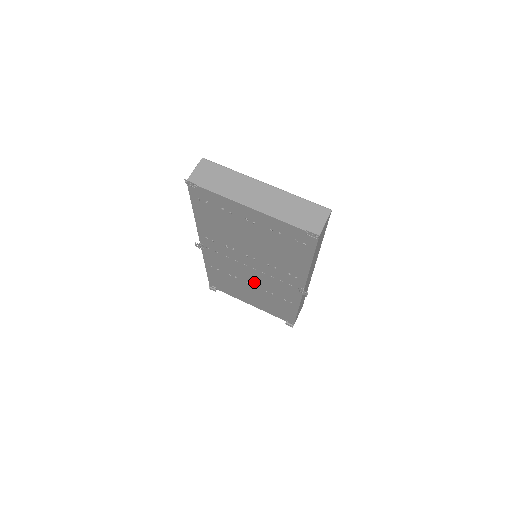
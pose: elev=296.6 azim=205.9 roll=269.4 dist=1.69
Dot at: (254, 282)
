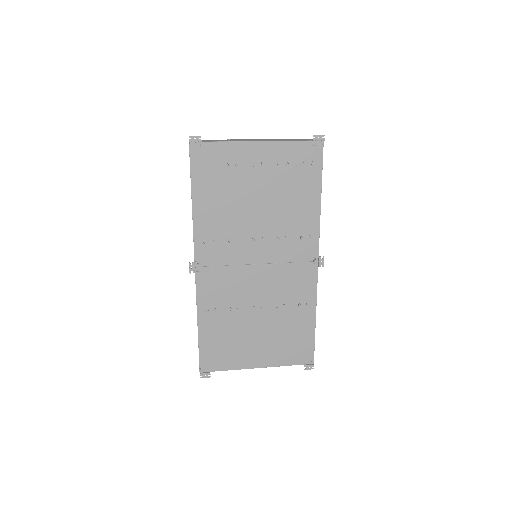
Dot at: (262, 298)
